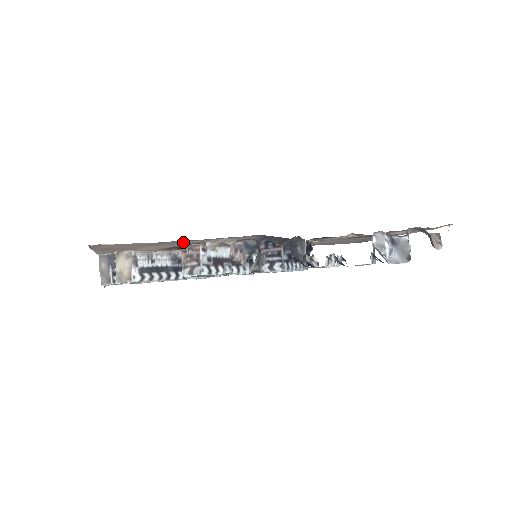
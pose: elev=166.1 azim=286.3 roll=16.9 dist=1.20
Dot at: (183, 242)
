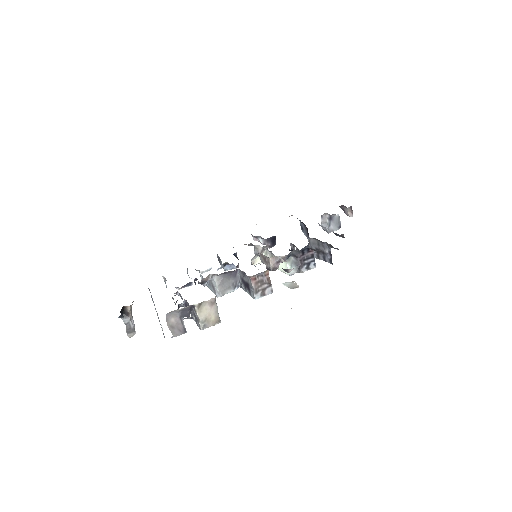
Dot at: occluded
